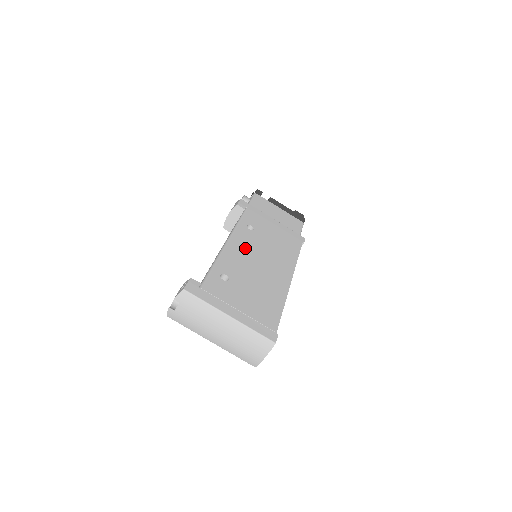
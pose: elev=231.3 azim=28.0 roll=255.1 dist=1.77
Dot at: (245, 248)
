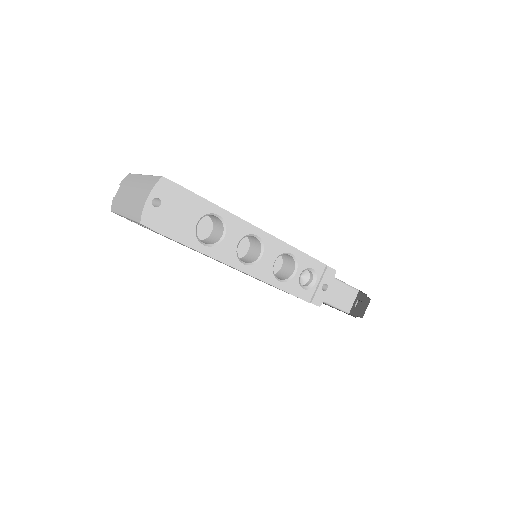
Dot at: occluded
